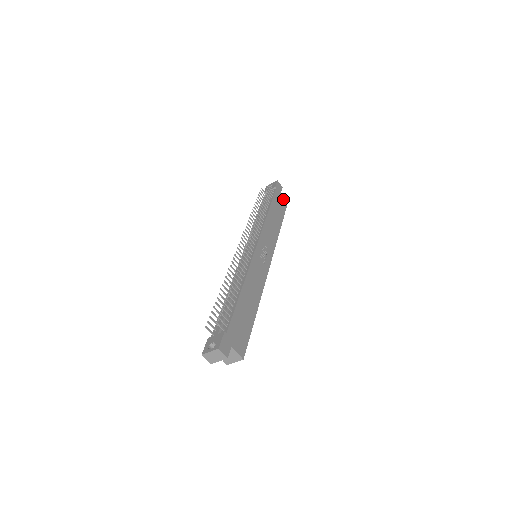
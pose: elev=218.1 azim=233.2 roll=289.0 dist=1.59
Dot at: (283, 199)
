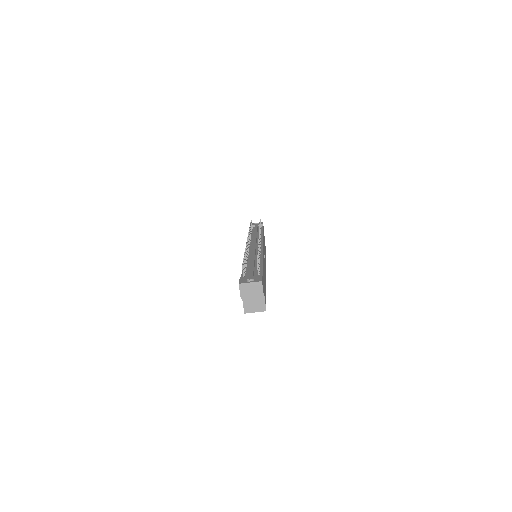
Dot at: occluded
